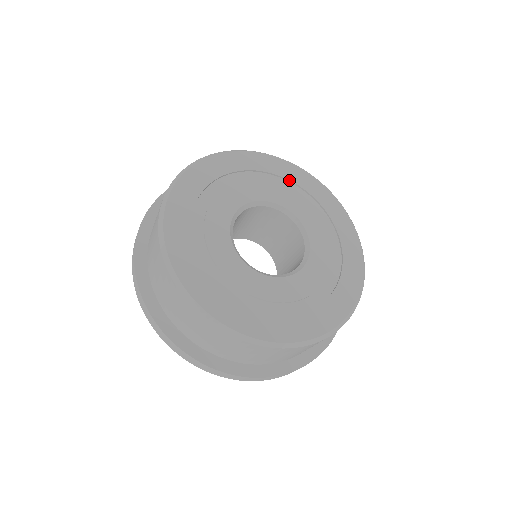
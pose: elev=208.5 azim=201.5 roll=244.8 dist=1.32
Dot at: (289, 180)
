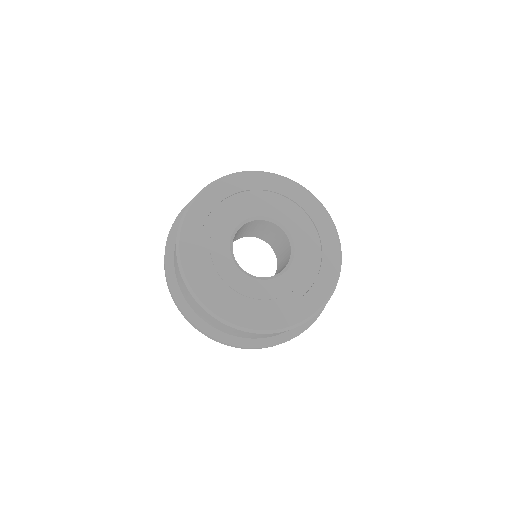
Dot at: (242, 191)
